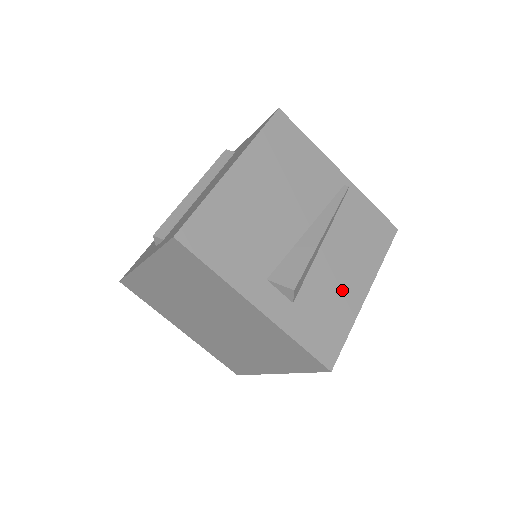
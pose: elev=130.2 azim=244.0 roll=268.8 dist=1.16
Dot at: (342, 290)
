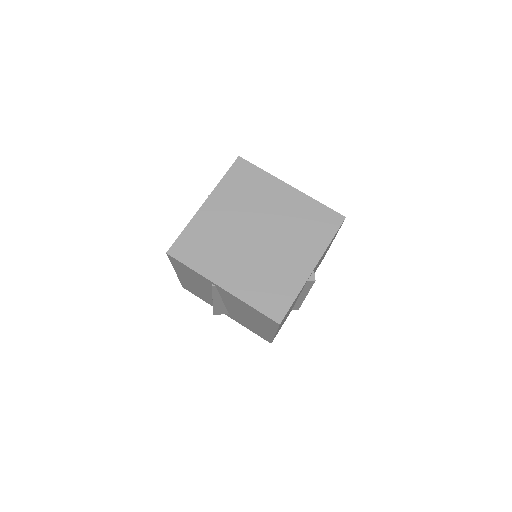
Dot at: occluded
